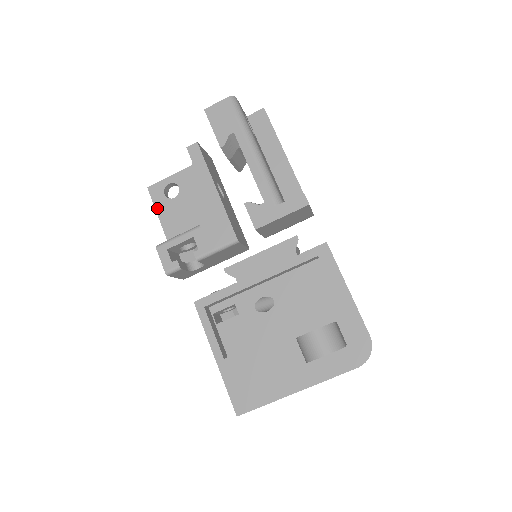
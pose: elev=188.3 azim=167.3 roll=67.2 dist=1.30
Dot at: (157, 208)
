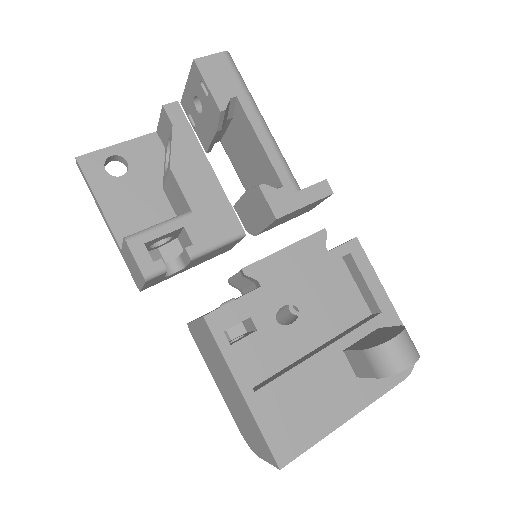
Dot at: (94, 188)
